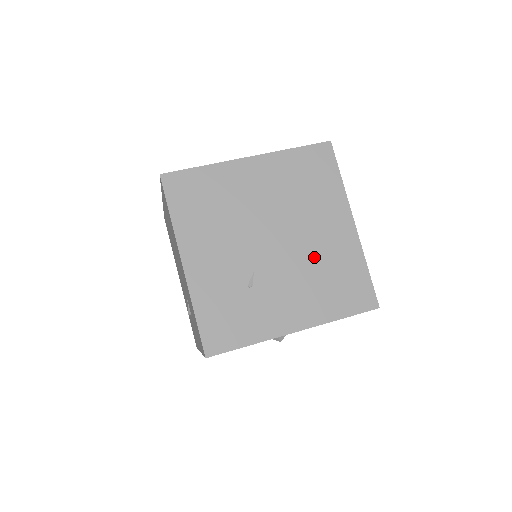
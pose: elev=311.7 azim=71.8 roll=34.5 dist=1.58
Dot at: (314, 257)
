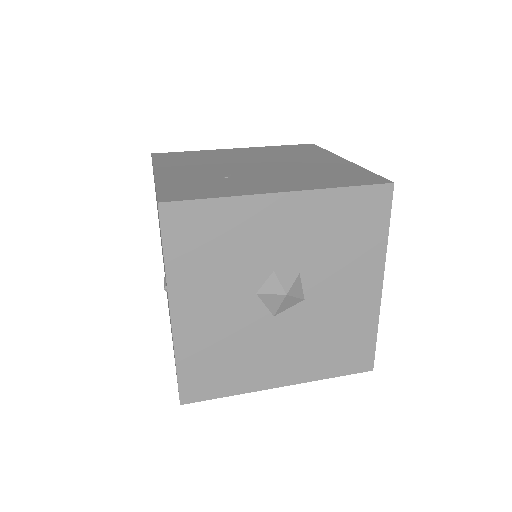
Dot at: (302, 169)
